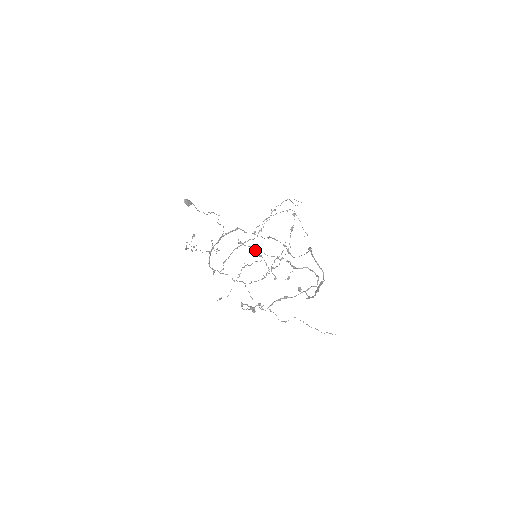
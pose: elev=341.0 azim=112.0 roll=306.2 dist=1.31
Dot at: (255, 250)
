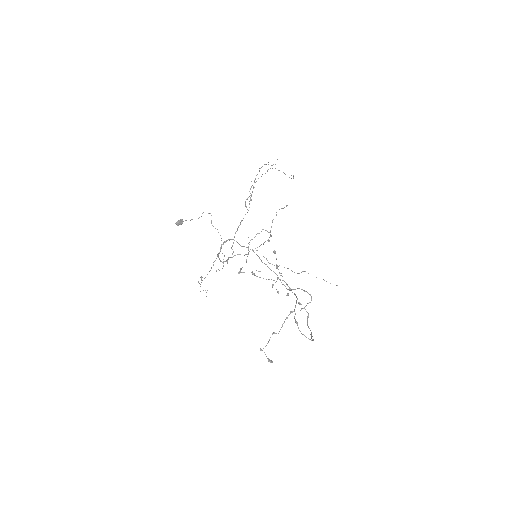
Dot at: (254, 275)
